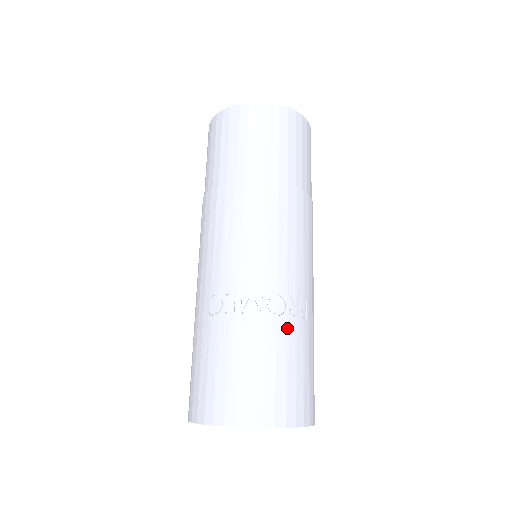
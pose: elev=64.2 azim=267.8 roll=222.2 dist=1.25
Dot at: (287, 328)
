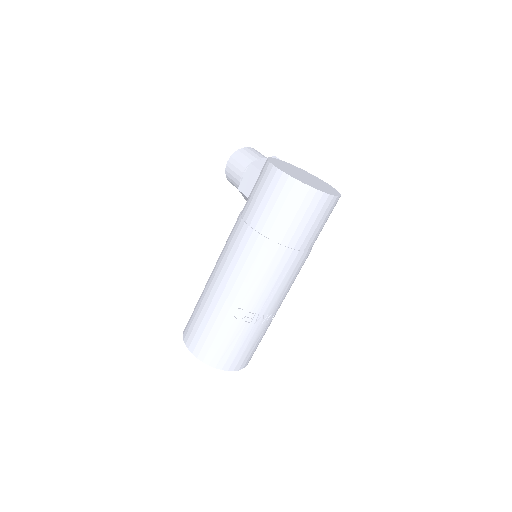
Dot at: (268, 326)
